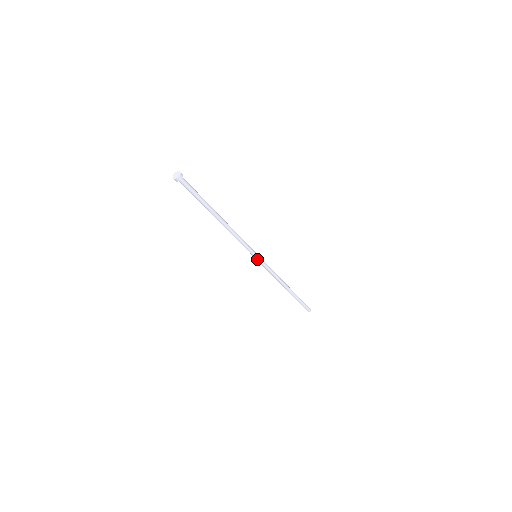
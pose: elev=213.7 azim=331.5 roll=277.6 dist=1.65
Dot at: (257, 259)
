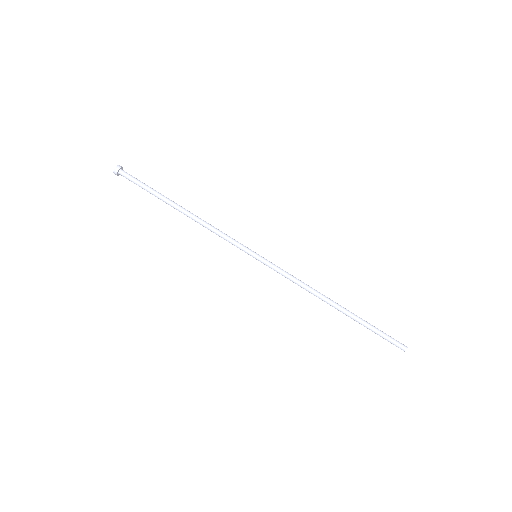
Dot at: (258, 260)
